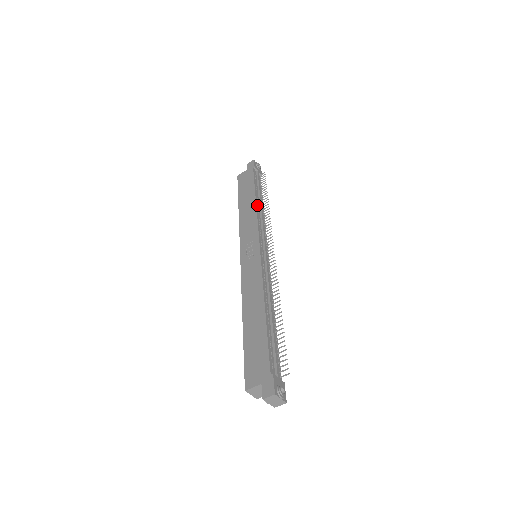
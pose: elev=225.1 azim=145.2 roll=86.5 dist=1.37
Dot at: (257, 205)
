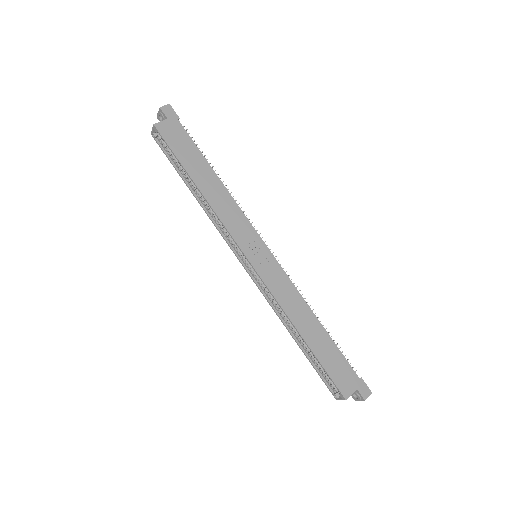
Dot at: (223, 186)
